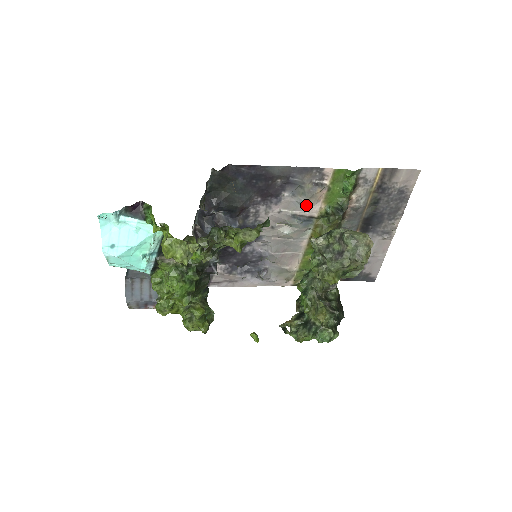
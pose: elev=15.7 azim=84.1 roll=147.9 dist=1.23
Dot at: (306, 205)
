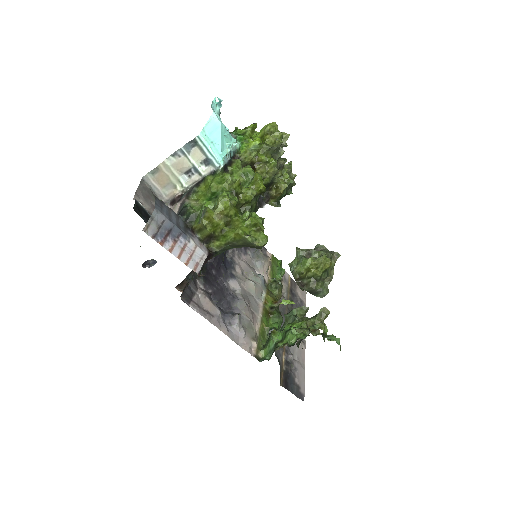
Dot at: (262, 267)
